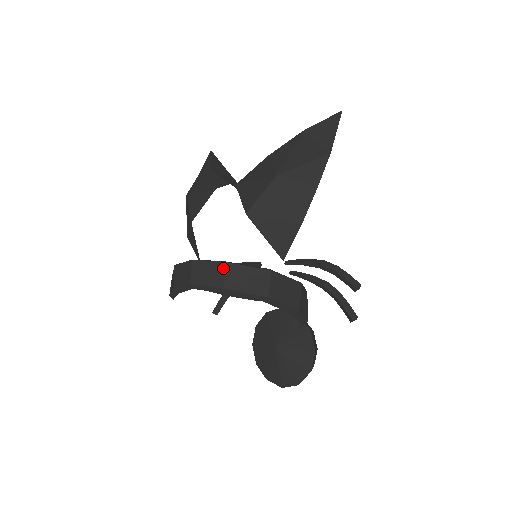
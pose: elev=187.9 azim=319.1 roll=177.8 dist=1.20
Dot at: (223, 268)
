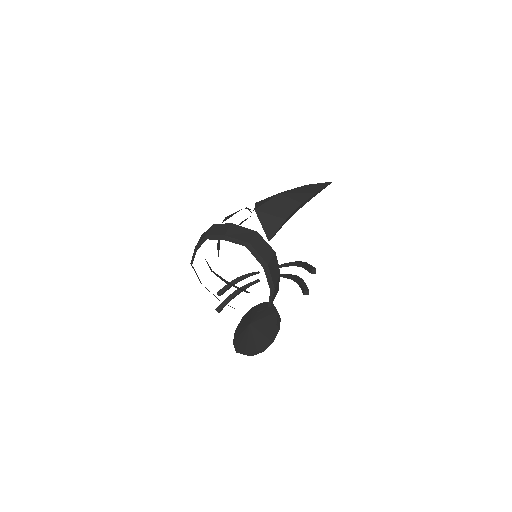
Dot at: (229, 226)
